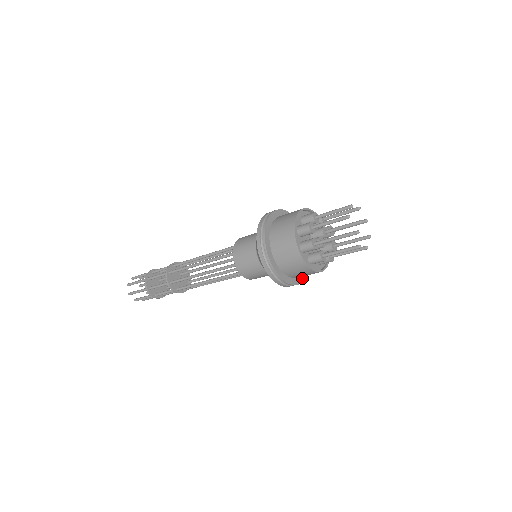
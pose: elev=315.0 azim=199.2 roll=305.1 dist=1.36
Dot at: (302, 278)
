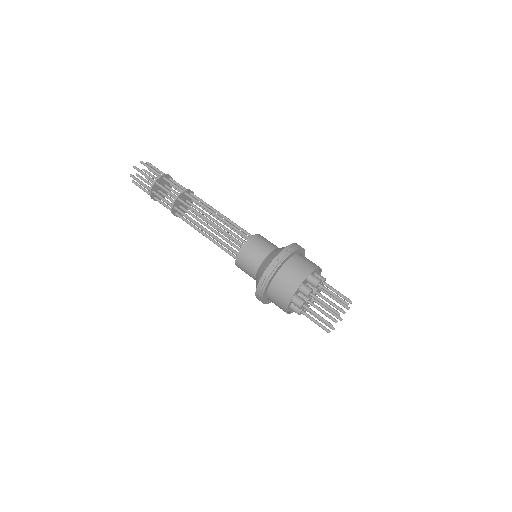
Dot at: occluded
